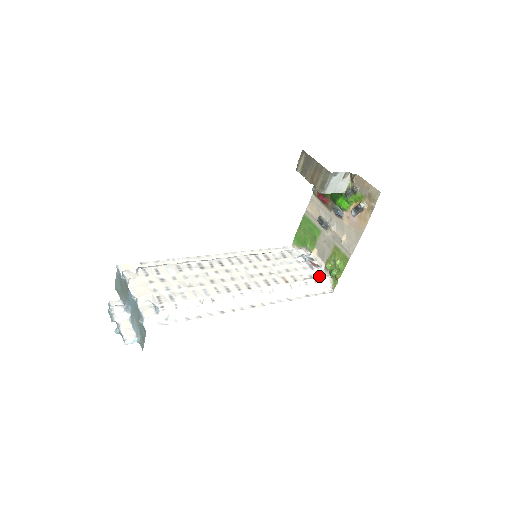
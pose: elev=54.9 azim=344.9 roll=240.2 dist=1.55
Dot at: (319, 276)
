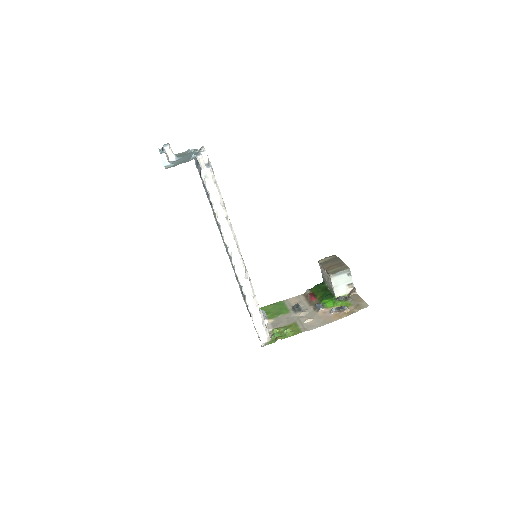
Dot at: (266, 326)
